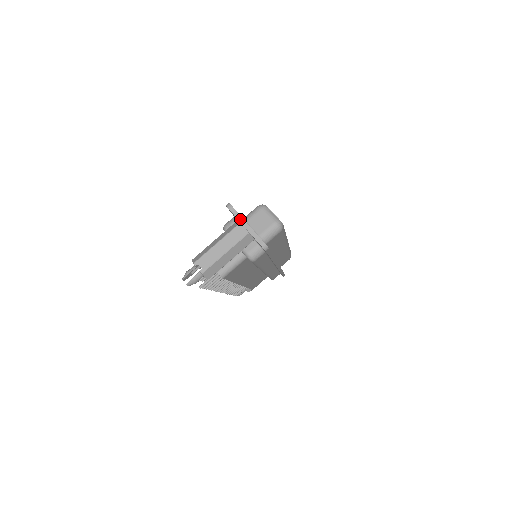
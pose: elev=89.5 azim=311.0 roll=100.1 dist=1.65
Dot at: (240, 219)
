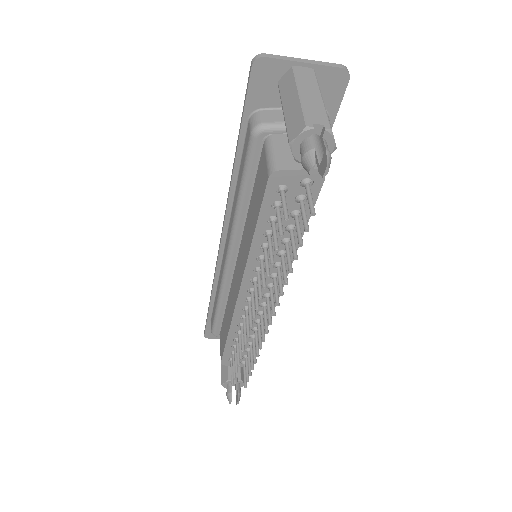
Dot at: (290, 59)
